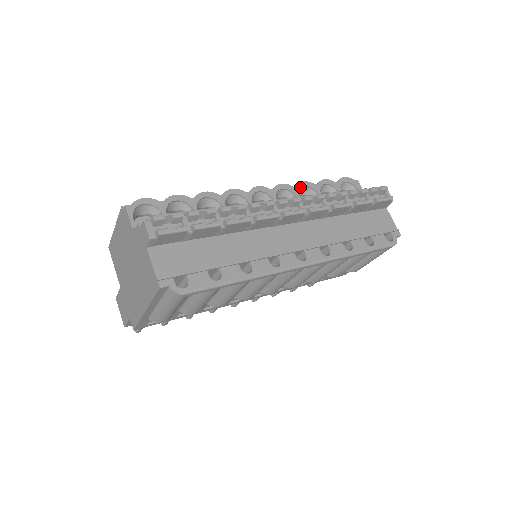
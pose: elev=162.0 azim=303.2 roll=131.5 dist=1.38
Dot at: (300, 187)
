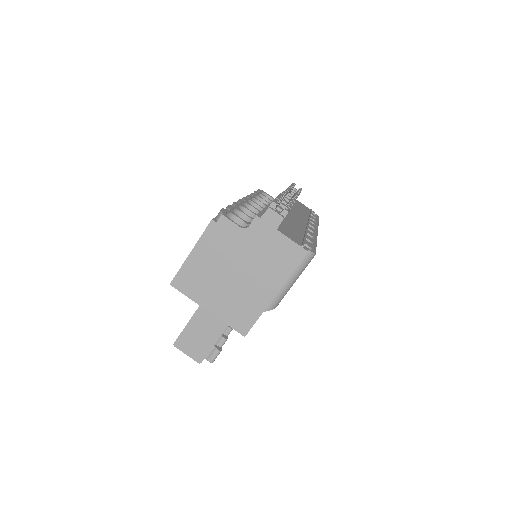
Dot at: (254, 196)
